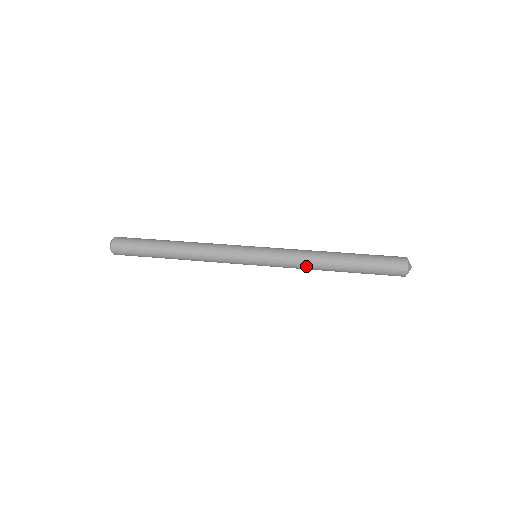
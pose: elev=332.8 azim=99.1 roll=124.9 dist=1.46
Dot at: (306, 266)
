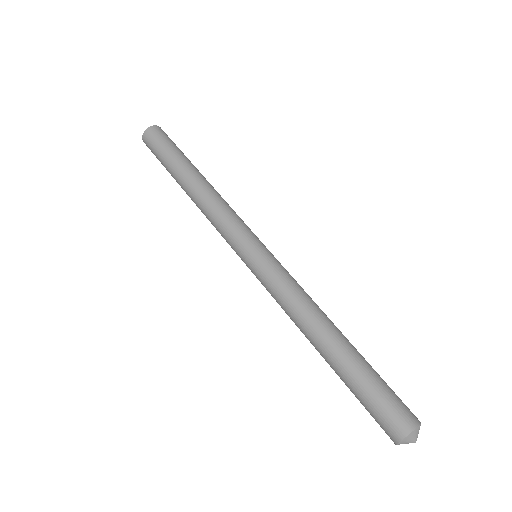
Dot at: occluded
